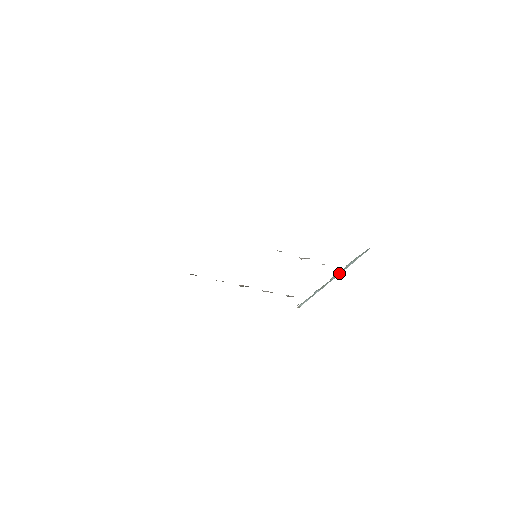
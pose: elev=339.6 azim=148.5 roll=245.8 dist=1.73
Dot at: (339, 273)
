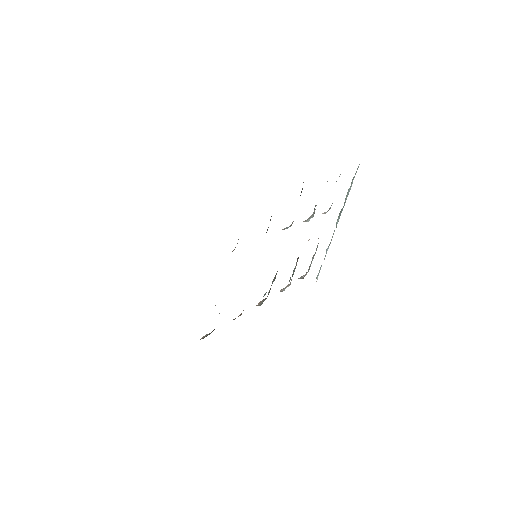
Dot at: (341, 212)
